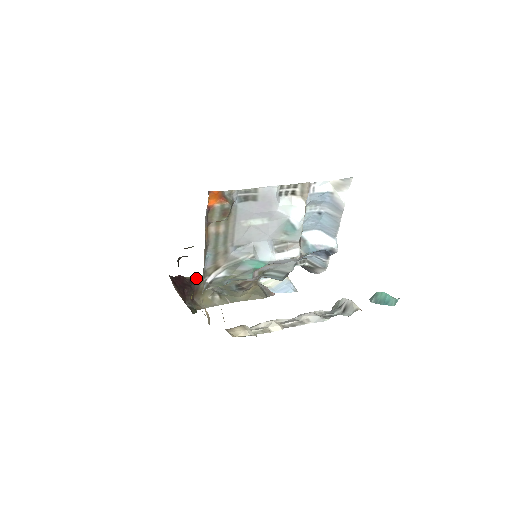
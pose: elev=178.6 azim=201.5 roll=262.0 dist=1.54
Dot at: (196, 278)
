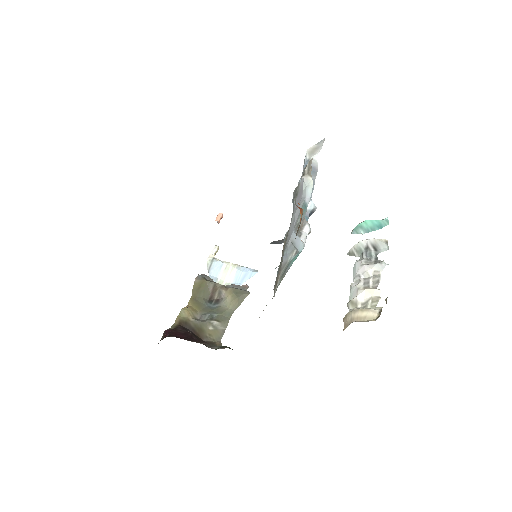
Dot at: (179, 322)
